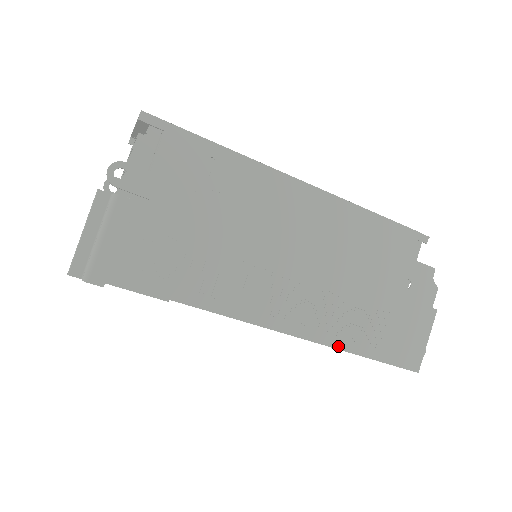
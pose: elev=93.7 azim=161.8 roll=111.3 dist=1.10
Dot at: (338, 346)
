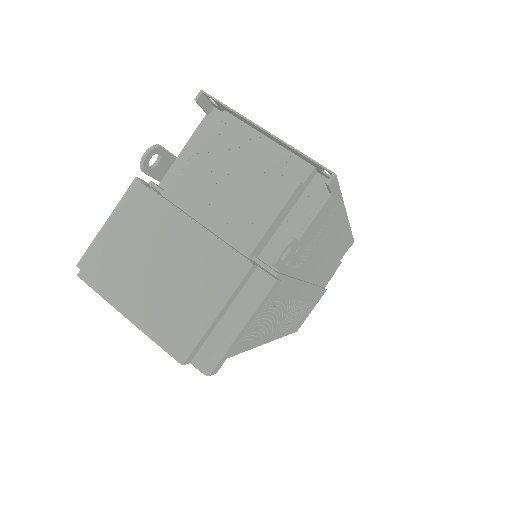
Dot at: (284, 335)
